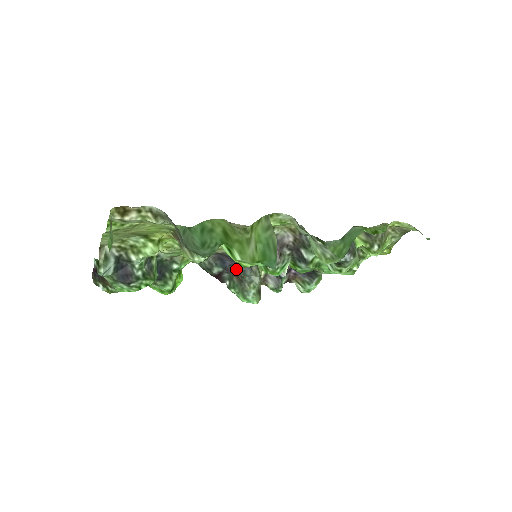
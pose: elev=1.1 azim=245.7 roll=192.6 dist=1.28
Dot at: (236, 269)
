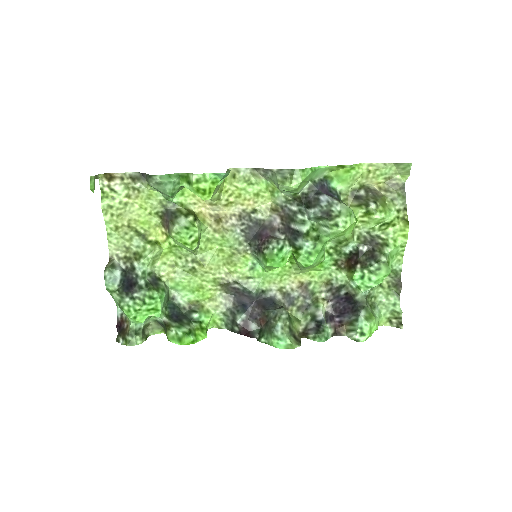
Dot at: (259, 310)
